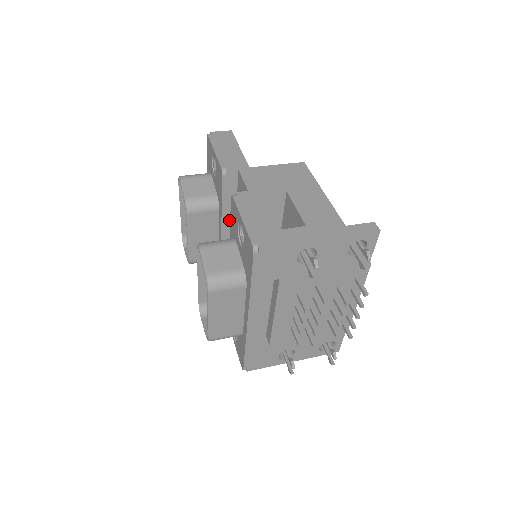
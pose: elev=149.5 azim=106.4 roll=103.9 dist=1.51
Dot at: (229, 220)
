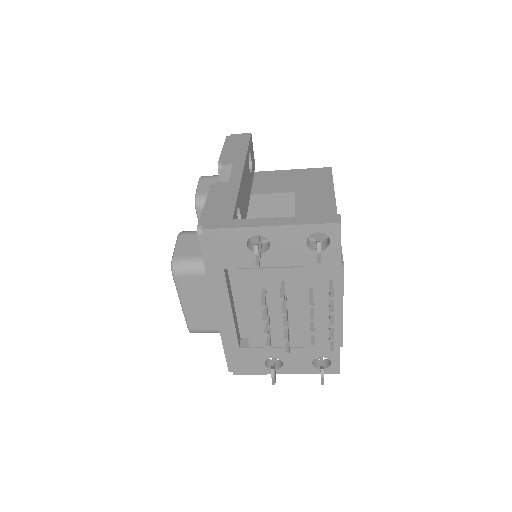
Dot at: occluded
